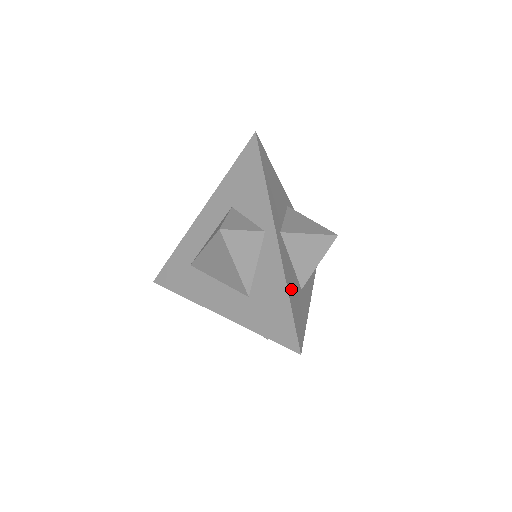
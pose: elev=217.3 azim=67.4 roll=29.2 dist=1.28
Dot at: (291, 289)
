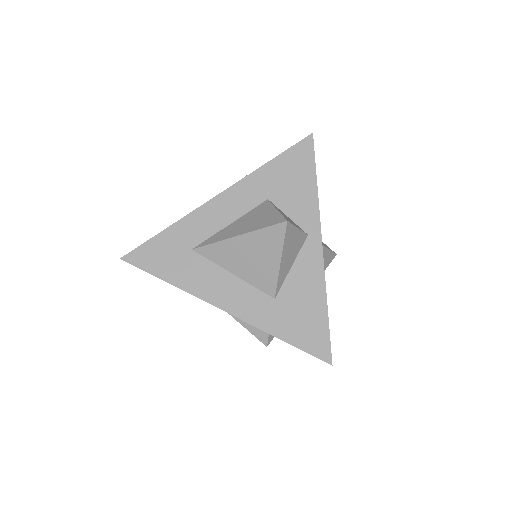
Dot at: occluded
